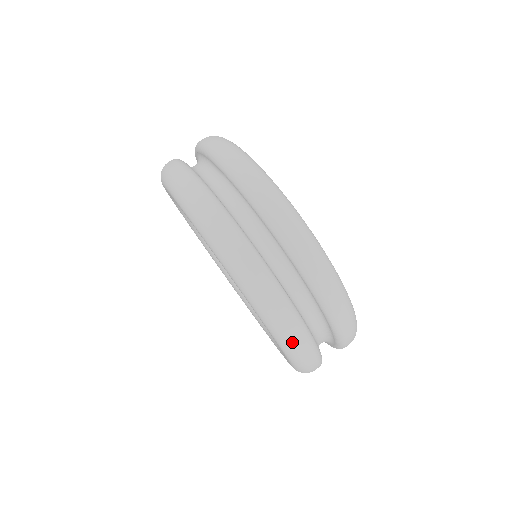
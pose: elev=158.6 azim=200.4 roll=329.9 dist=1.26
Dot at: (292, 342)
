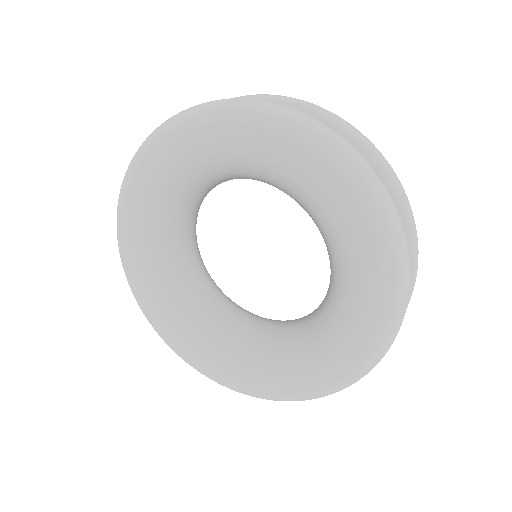
Dot at: (393, 219)
